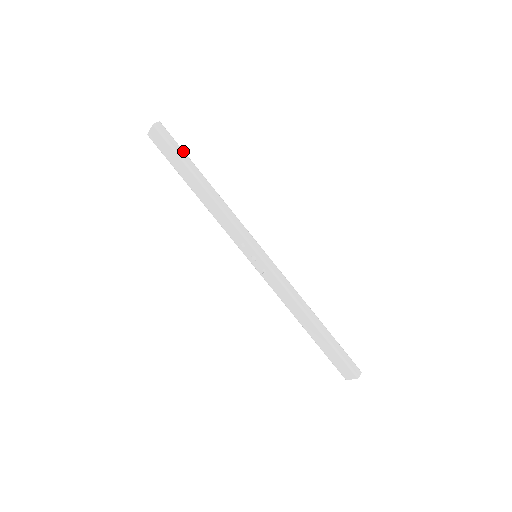
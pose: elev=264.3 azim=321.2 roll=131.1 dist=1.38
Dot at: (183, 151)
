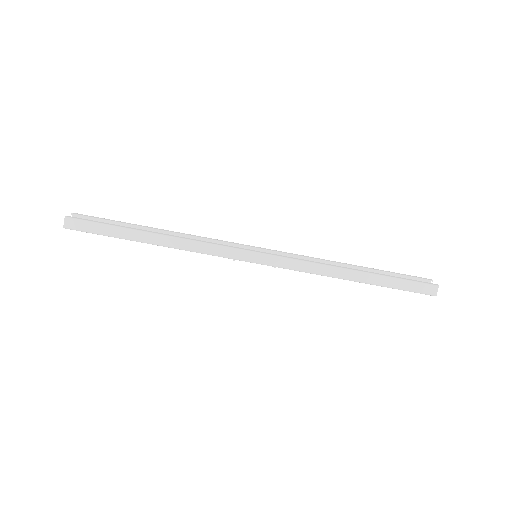
Dot at: (109, 227)
